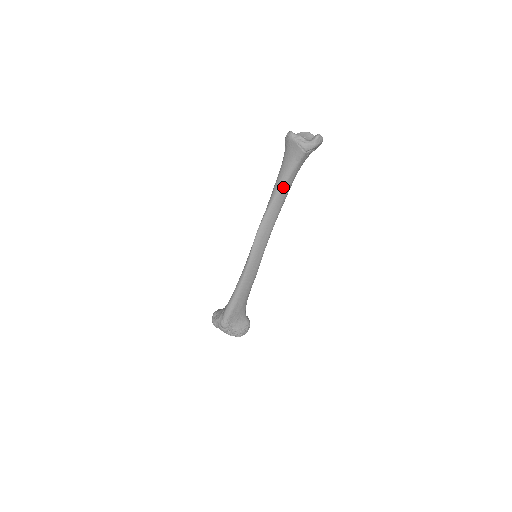
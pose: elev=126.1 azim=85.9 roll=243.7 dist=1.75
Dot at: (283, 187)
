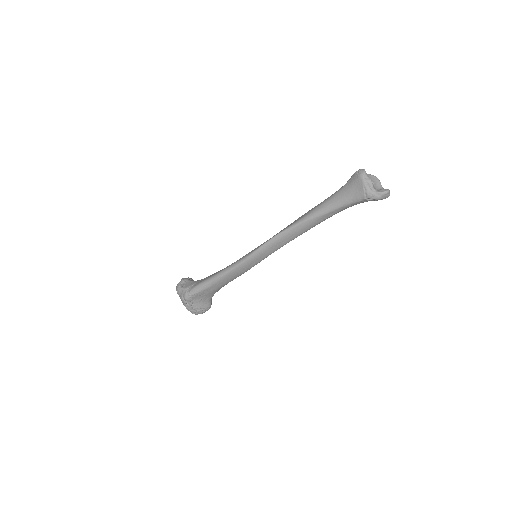
Dot at: (323, 214)
